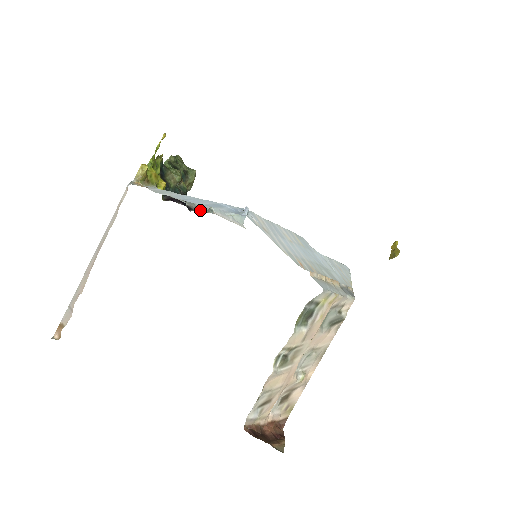
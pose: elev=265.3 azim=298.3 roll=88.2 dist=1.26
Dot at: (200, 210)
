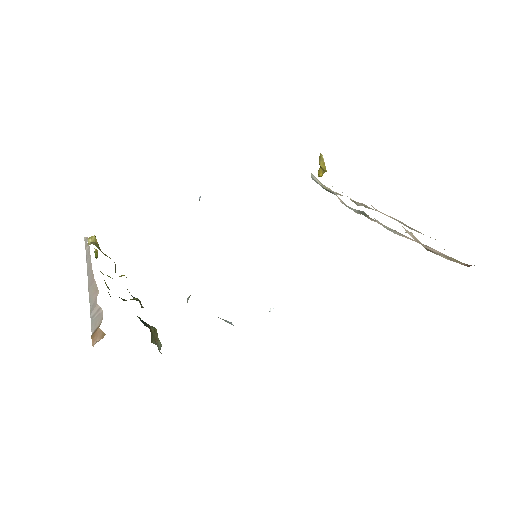
Dot at: occluded
